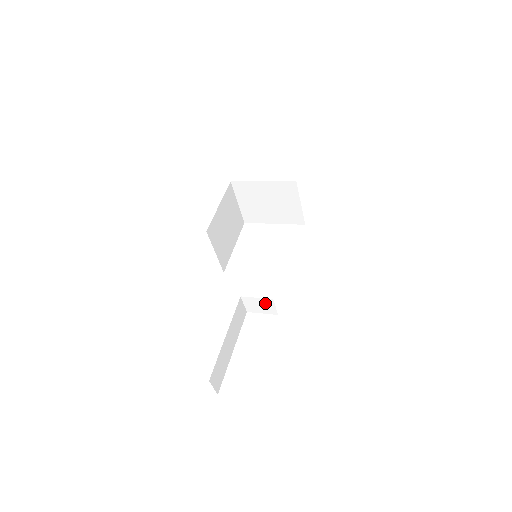
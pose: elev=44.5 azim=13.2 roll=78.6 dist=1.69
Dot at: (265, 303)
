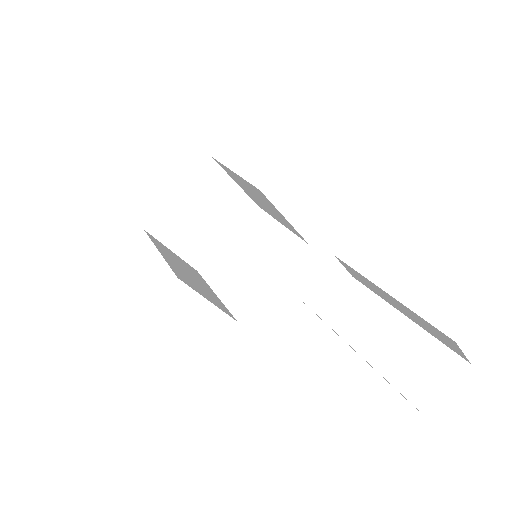
Dot at: (329, 274)
